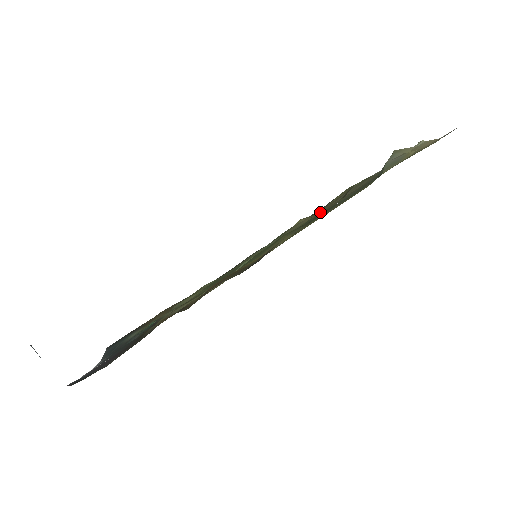
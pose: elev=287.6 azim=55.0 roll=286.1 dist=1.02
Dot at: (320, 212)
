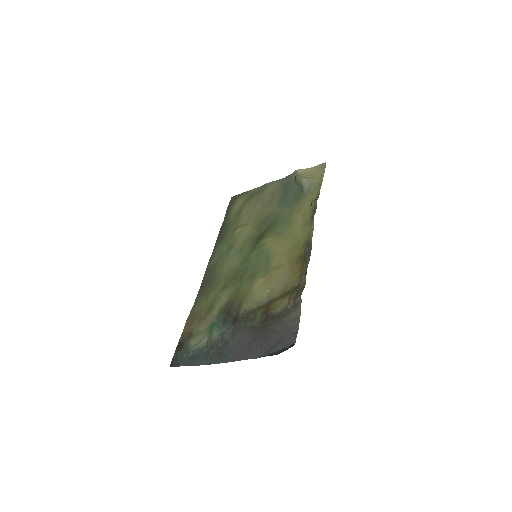
Dot at: (252, 221)
